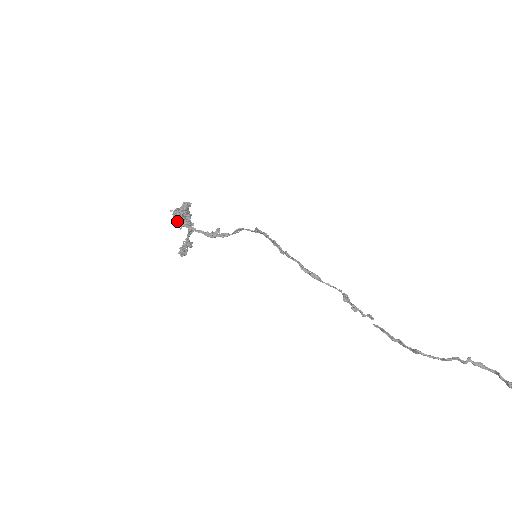
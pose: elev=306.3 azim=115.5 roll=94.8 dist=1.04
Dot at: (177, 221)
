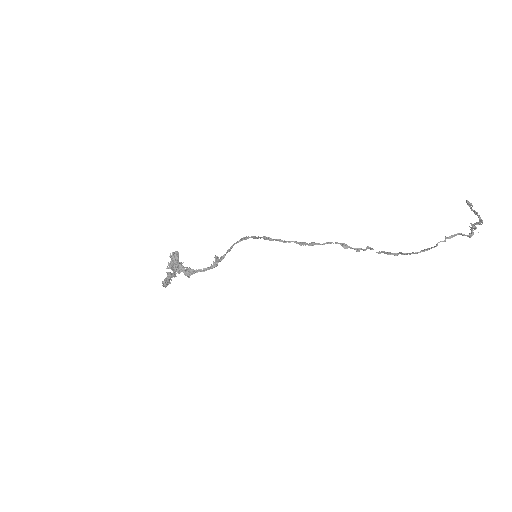
Dot at: (185, 275)
